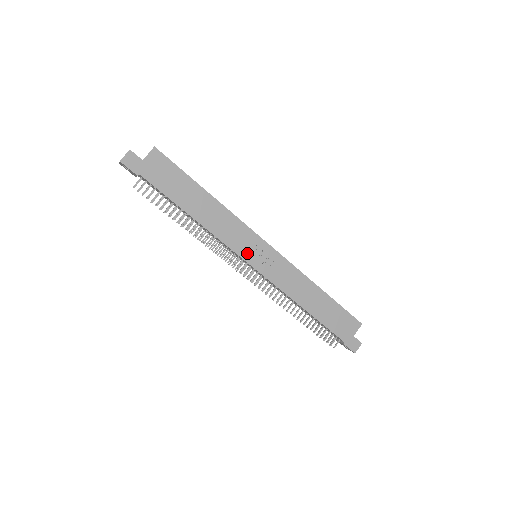
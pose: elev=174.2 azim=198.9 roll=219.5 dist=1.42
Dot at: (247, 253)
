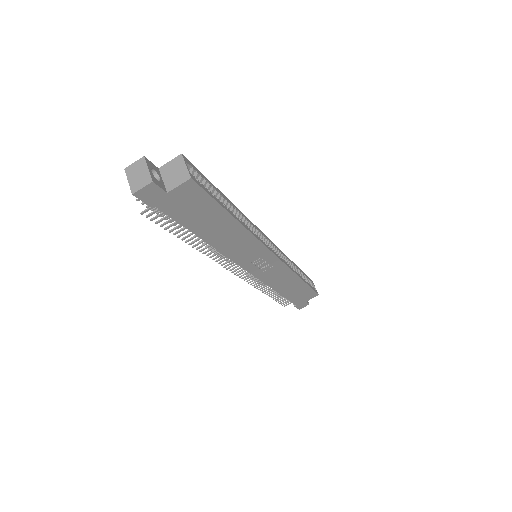
Dot at: (250, 263)
